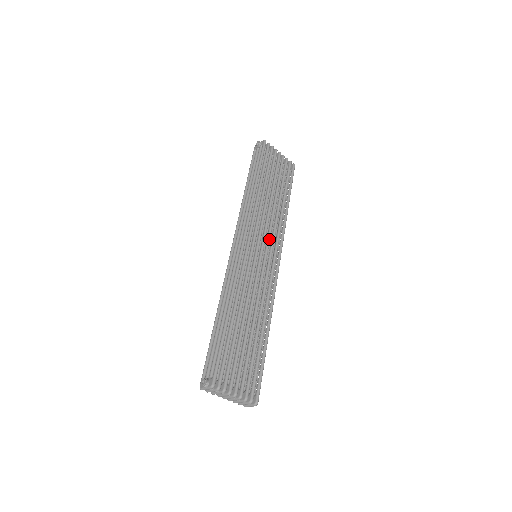
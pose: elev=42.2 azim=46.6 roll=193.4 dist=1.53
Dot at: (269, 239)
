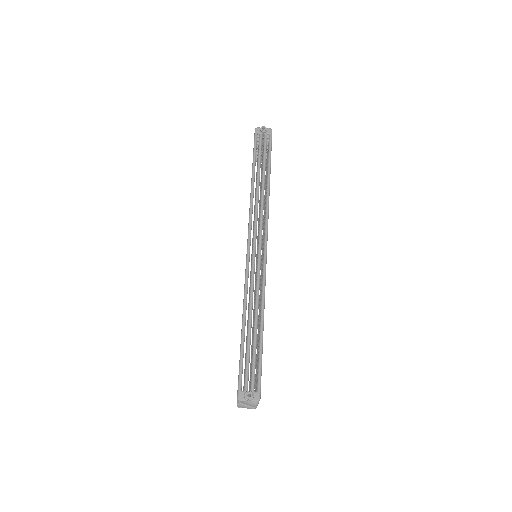
Dot at: occluded
